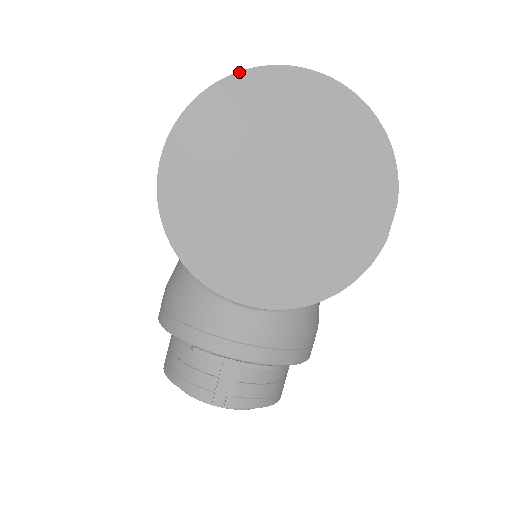
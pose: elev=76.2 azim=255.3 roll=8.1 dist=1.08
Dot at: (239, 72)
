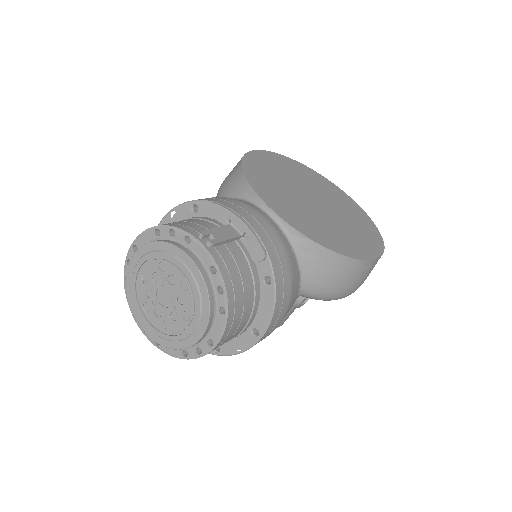
Dot at: (312, 169)
